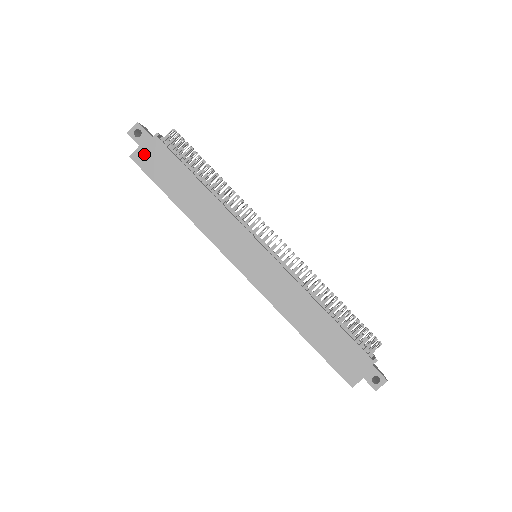
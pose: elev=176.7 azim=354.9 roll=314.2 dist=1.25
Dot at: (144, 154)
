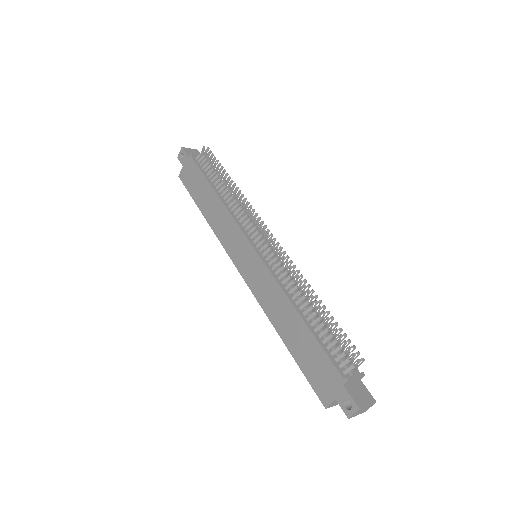
Dot at: (185, 172)
